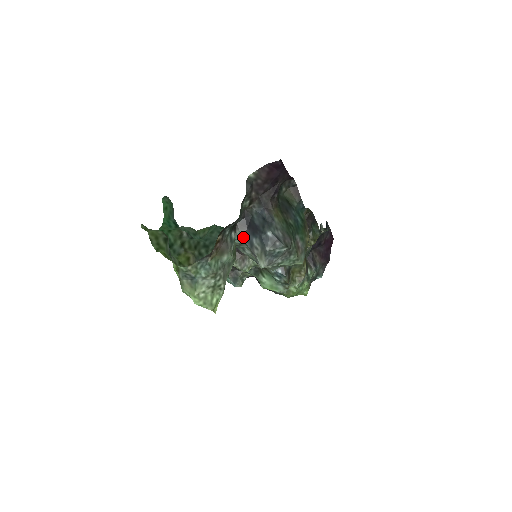
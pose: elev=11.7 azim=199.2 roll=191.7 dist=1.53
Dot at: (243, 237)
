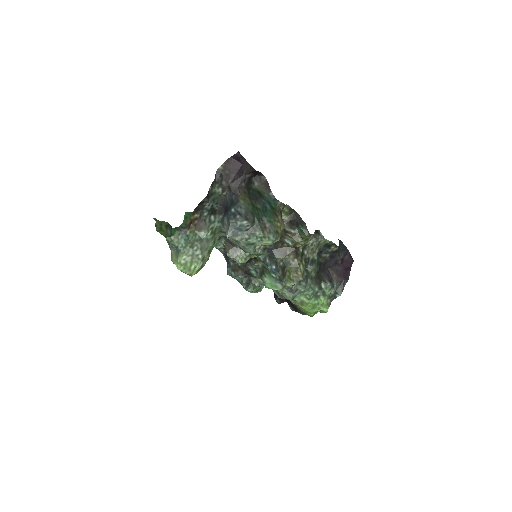
Dot at: (221, 220)
